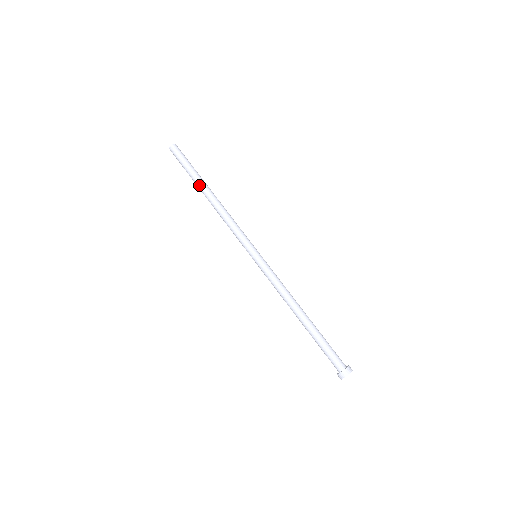
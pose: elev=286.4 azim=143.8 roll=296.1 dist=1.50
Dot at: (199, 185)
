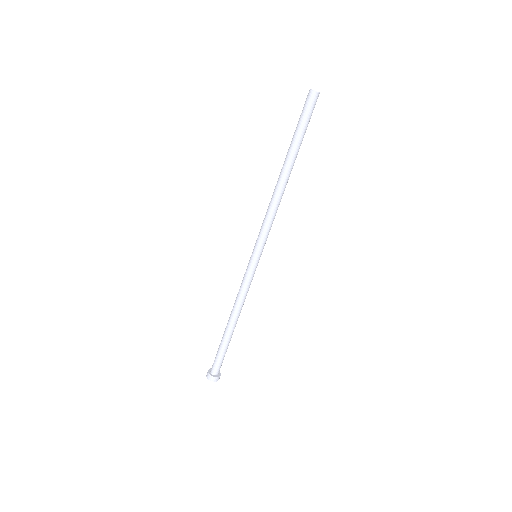
Dot at: (287, 156)
